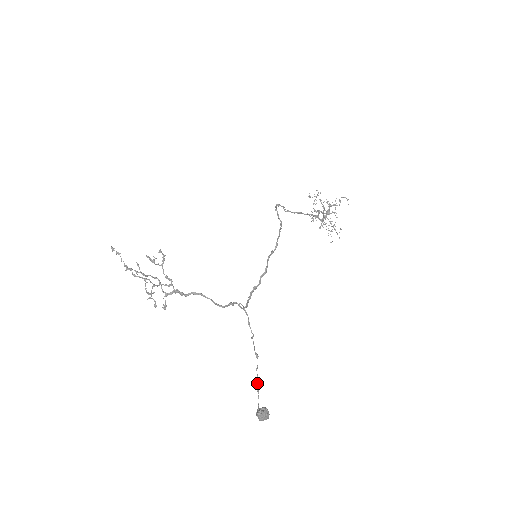
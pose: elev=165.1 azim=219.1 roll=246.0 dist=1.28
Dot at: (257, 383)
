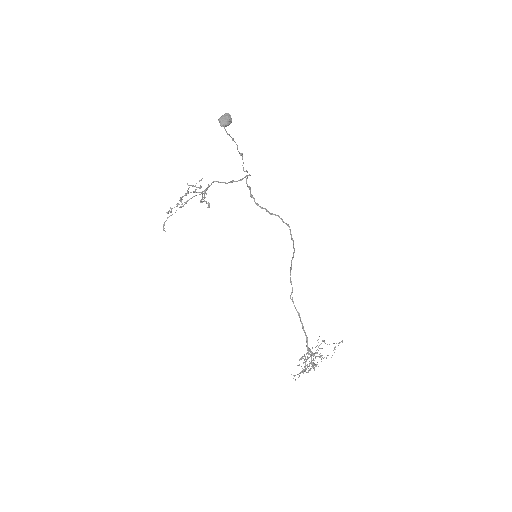
Dot at: (232, 138)
